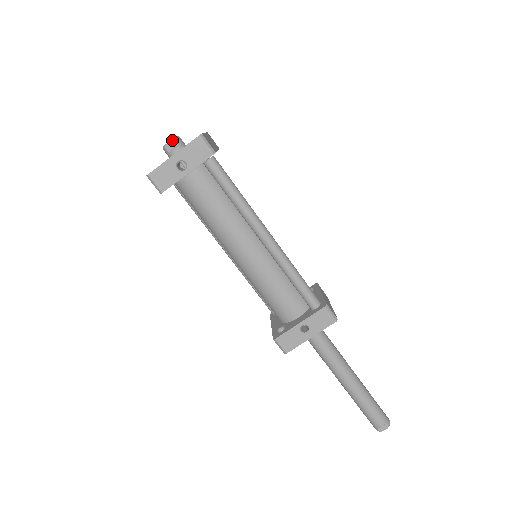
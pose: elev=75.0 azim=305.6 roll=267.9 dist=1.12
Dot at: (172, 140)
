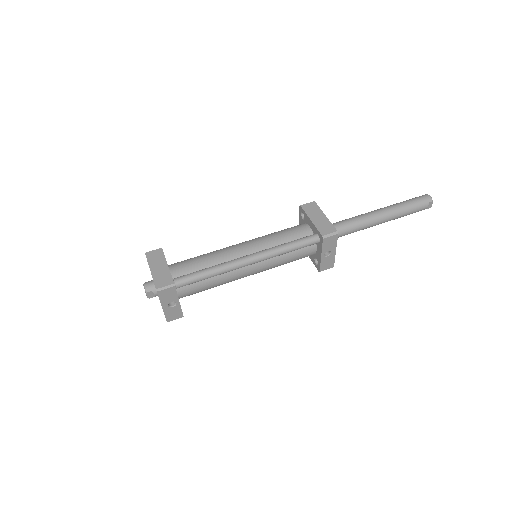
Dot at: (146, 294)
